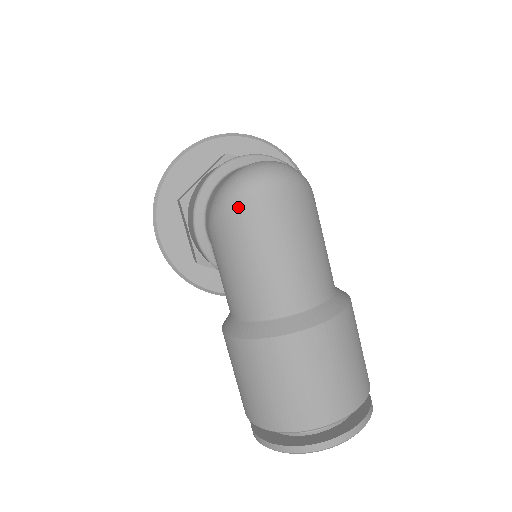
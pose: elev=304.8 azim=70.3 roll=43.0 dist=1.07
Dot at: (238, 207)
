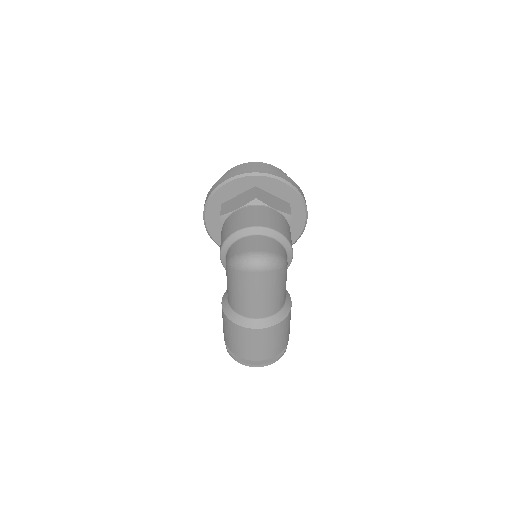
Dot at: (240, 273)
